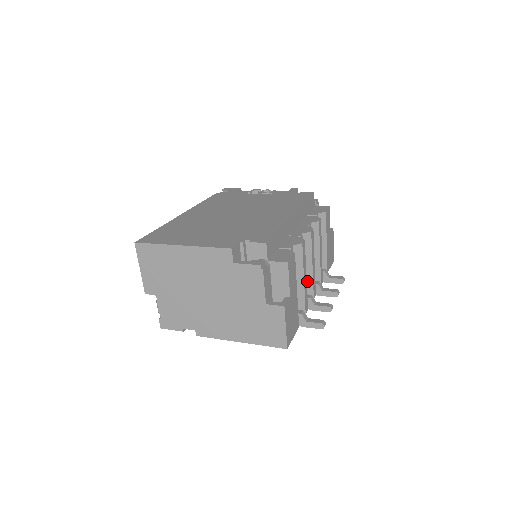
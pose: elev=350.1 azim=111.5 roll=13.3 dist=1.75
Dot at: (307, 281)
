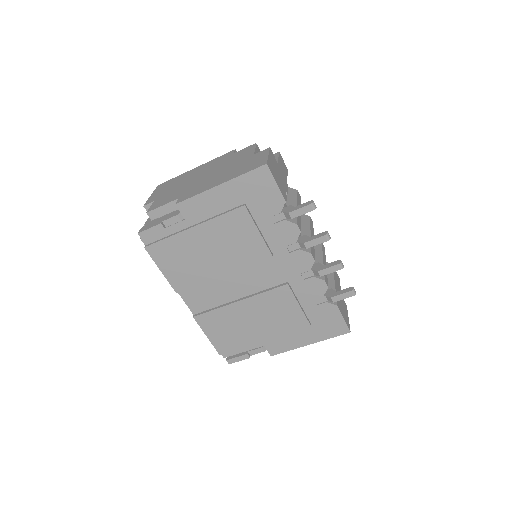
Dot at: occluded
